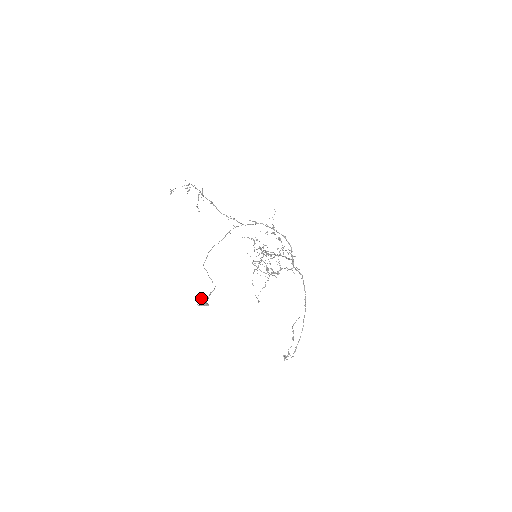
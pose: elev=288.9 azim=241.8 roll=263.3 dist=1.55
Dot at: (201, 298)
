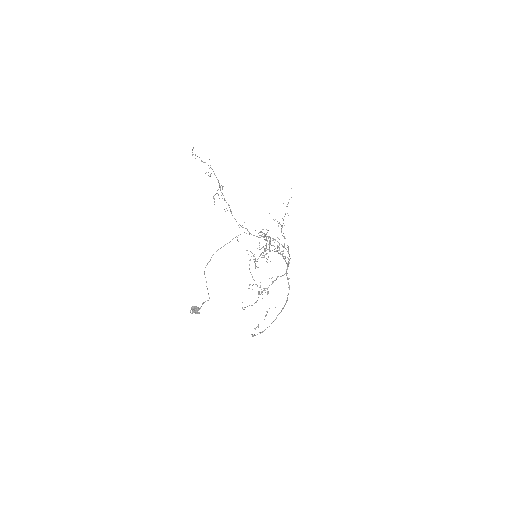
Dot at: (195, 306)
